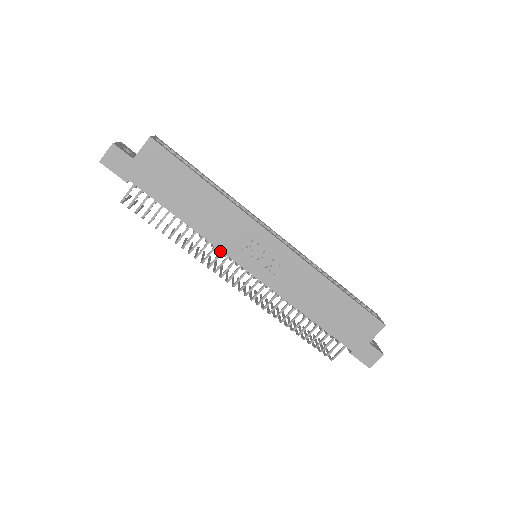
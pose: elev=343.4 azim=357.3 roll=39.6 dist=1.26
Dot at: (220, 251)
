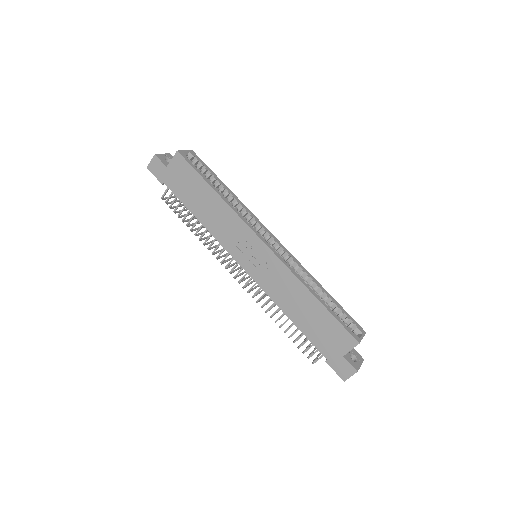
Dot at: occluded
